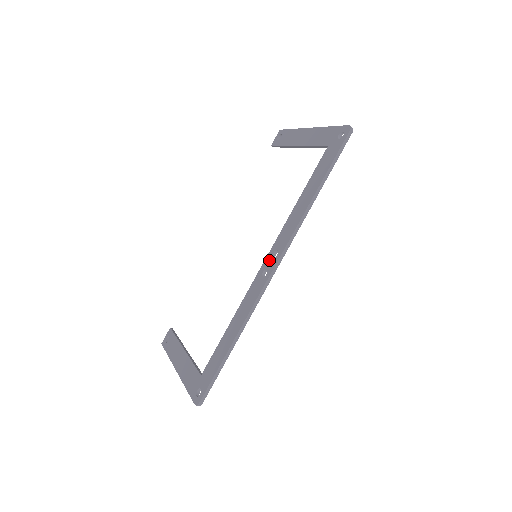
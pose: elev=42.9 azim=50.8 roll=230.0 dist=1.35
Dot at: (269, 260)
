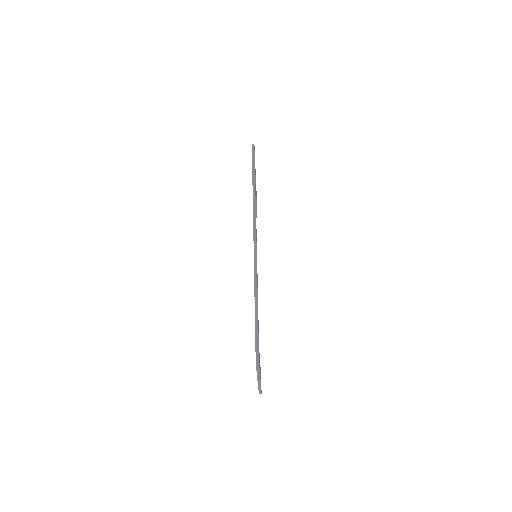
Dot at: occluded
